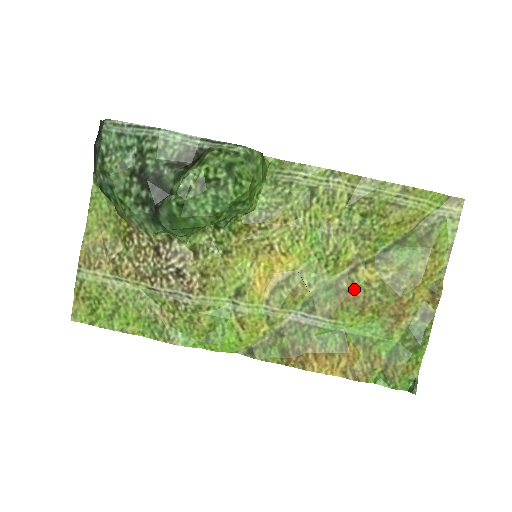
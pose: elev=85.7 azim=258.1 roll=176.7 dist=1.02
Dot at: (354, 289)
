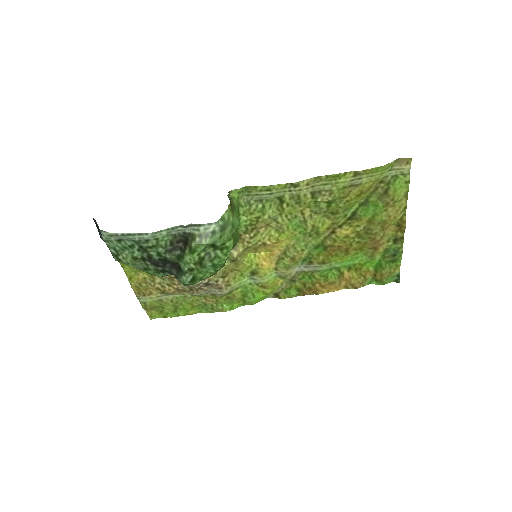
Dot at: (337, 243)
